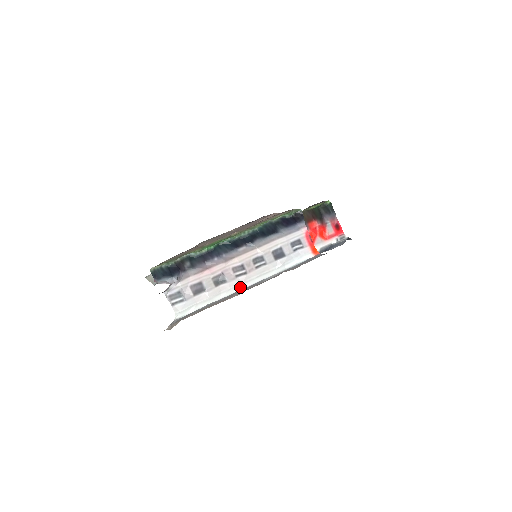
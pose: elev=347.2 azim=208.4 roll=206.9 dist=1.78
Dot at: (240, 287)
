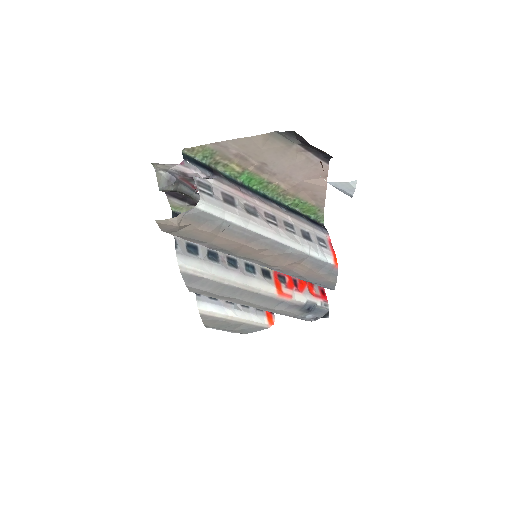
Dot at: (268, 233)
